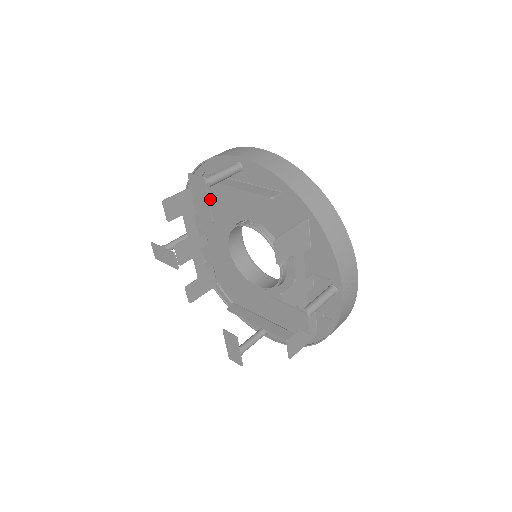
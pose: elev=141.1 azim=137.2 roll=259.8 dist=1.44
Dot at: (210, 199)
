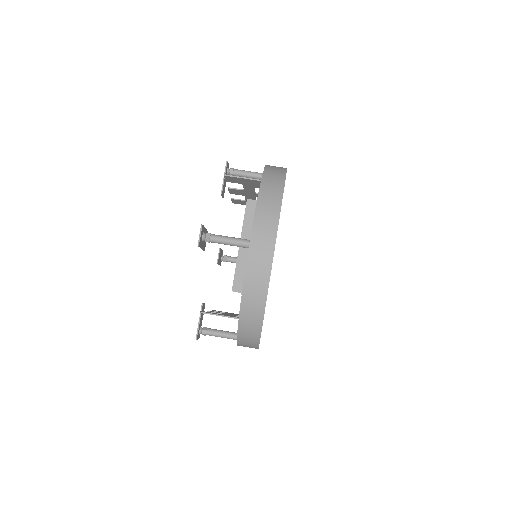
Dot at: occluded
